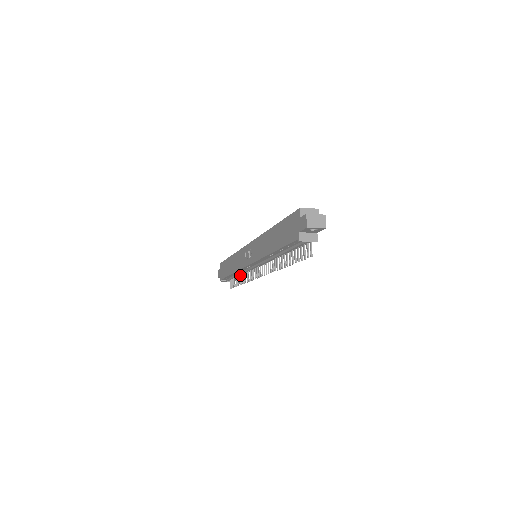
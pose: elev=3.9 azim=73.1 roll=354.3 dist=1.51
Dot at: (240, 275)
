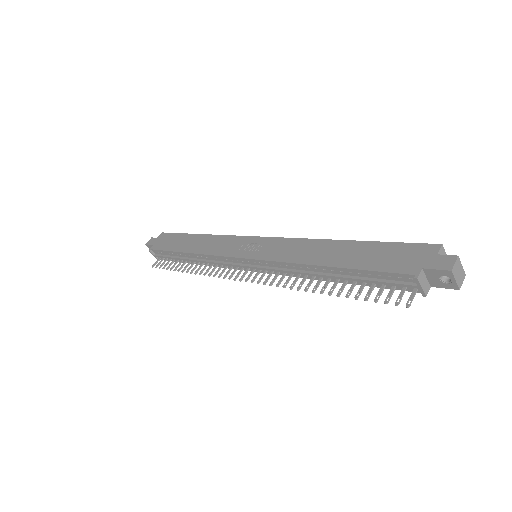
Dot at: (191, 262)
